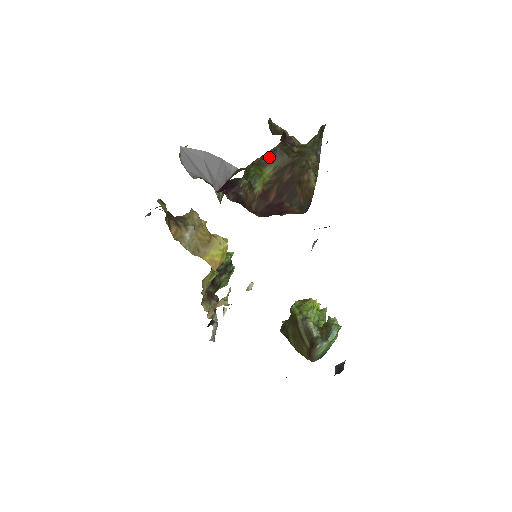
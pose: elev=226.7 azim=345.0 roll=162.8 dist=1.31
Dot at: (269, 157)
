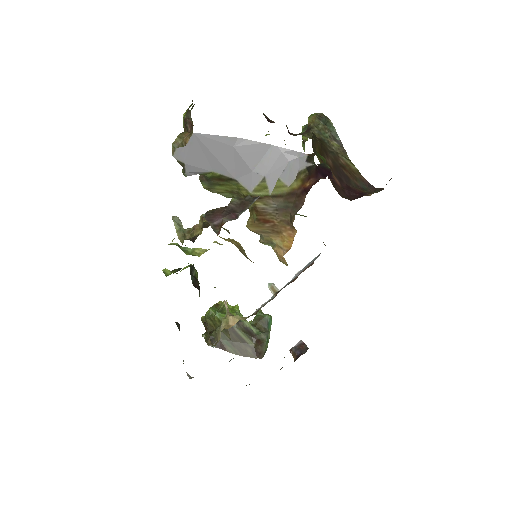
Dot at: (313, 143)
